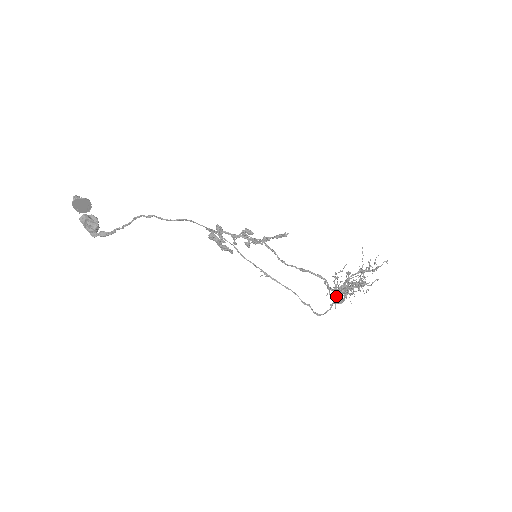
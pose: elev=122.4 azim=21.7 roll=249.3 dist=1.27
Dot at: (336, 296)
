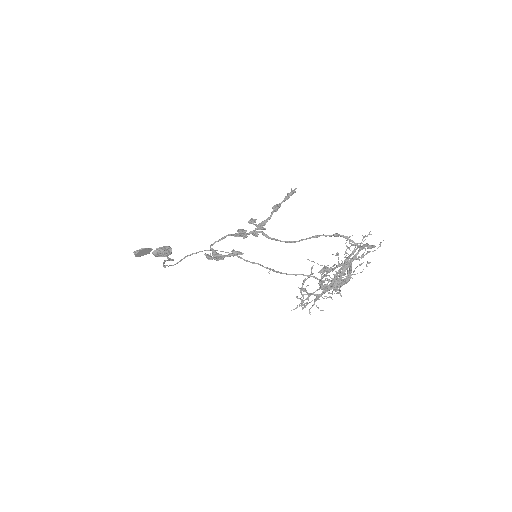
Dot at: (309, 310)
